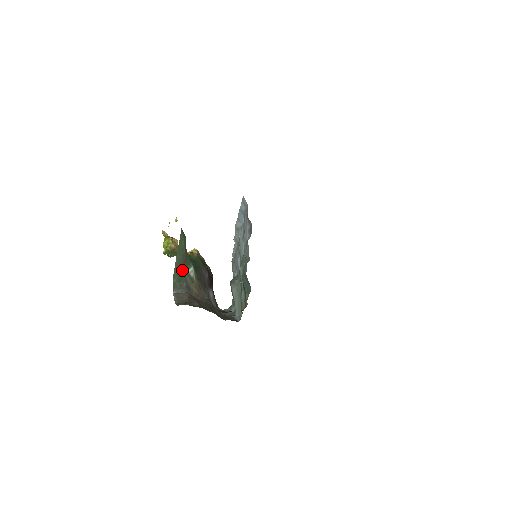
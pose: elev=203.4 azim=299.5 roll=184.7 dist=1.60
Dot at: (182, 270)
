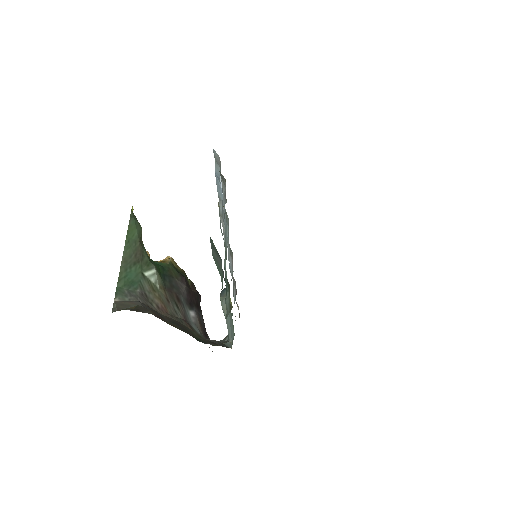
Dot at: (134, 271)
